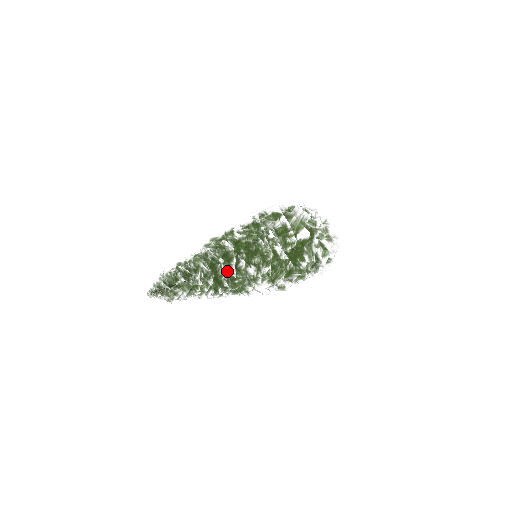
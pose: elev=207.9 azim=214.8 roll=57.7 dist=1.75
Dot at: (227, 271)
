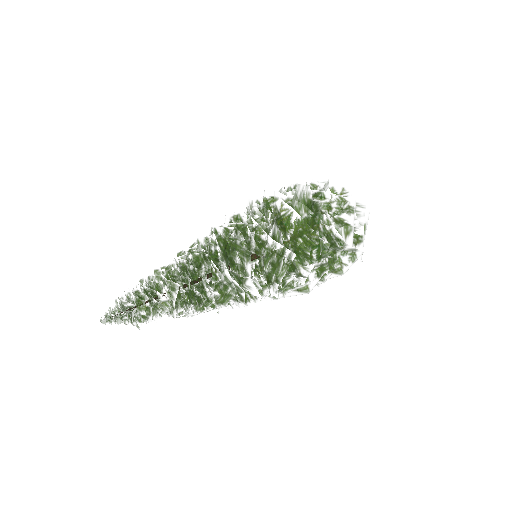
Dot at: (193, 277)
